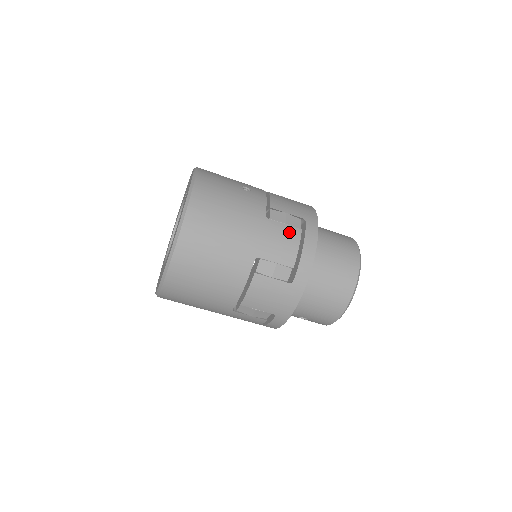
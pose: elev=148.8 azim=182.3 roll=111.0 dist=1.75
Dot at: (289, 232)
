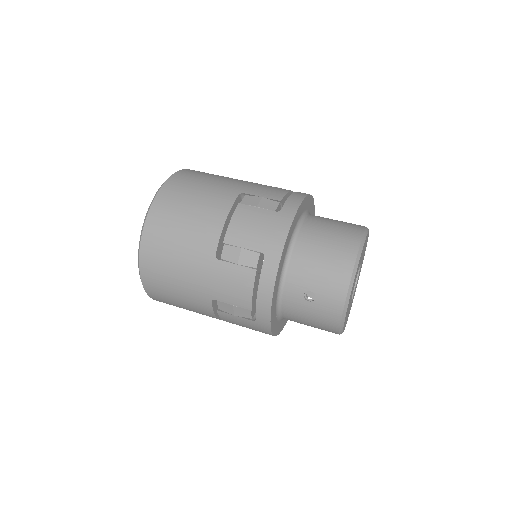
Dot at: (278, 188)
